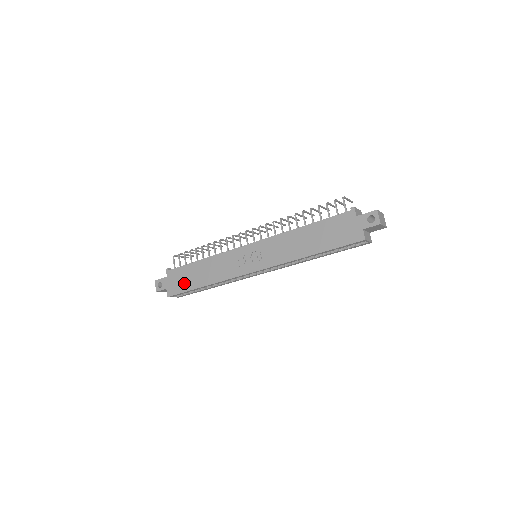
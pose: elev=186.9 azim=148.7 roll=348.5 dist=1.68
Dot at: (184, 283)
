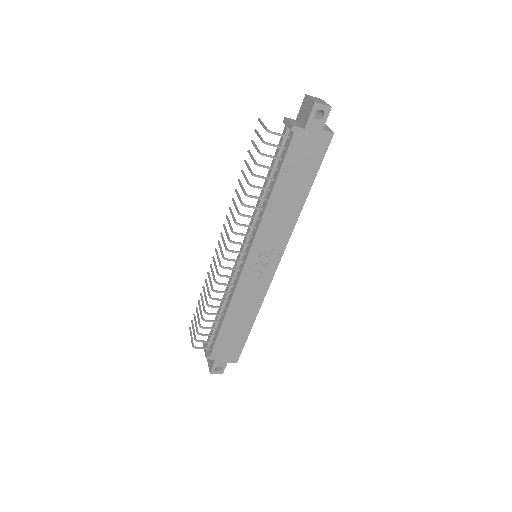
Dot at: (235, 343)
